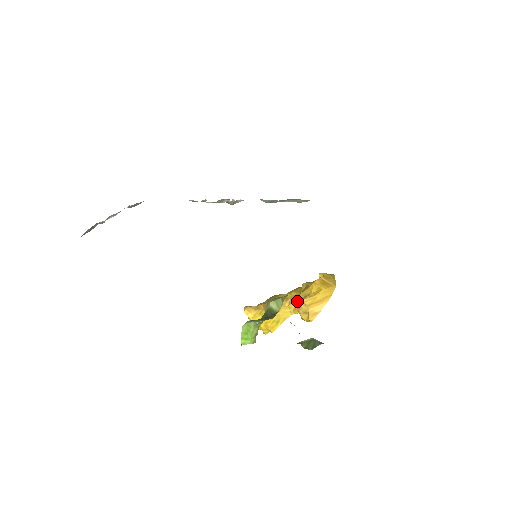
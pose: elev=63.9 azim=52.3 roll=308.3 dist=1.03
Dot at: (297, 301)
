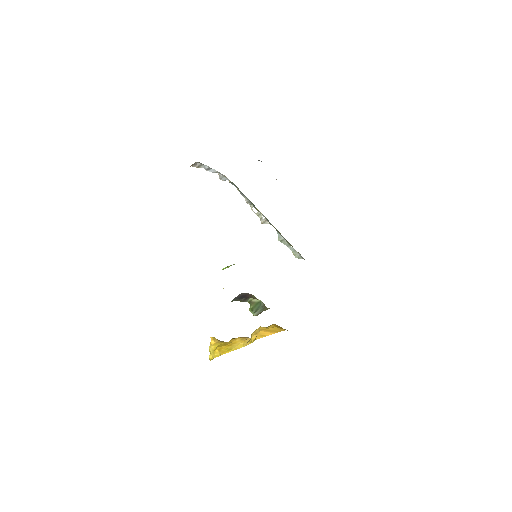
Dot at: occluded
